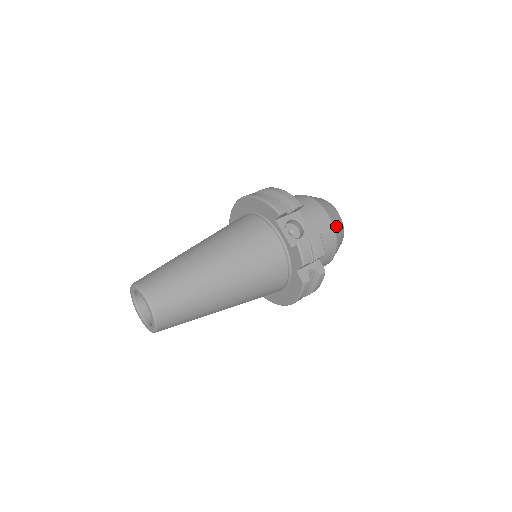
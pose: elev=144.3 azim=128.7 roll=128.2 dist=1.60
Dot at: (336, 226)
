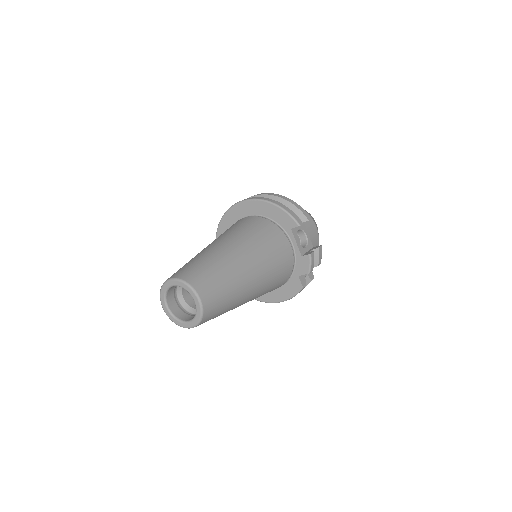
Dot at: occluded
